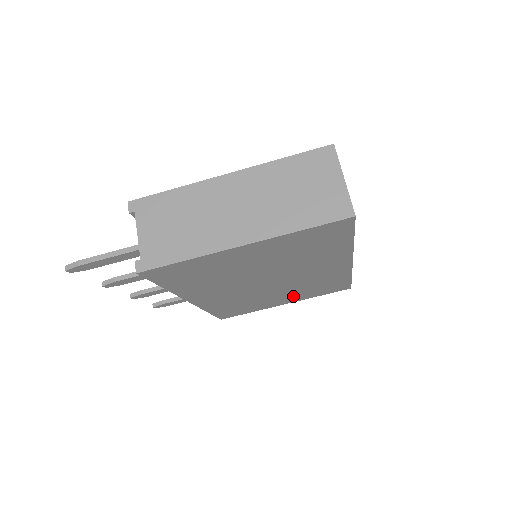
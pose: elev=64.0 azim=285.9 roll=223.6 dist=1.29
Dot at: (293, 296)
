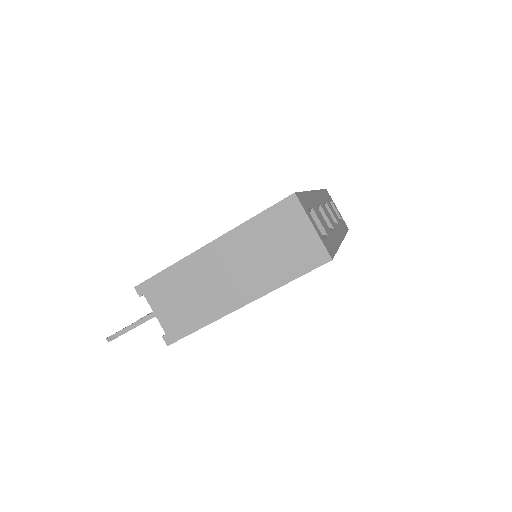
Dot at: occluded
